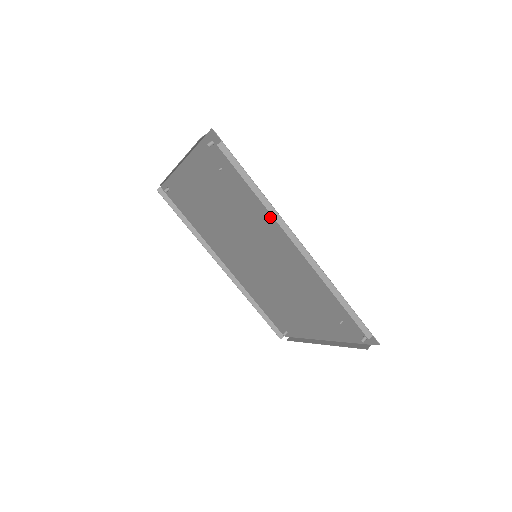
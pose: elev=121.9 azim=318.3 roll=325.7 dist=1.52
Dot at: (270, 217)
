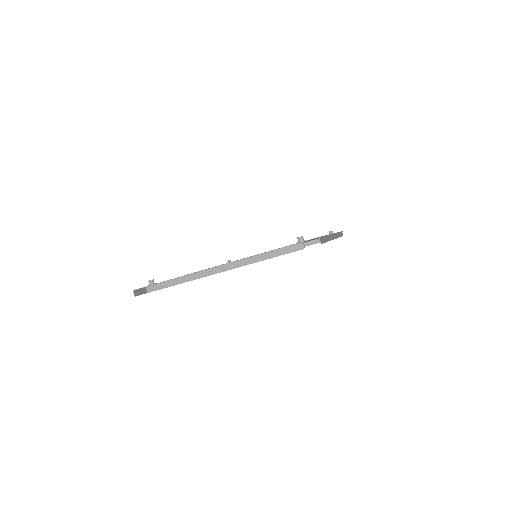
Dot at: occluded
